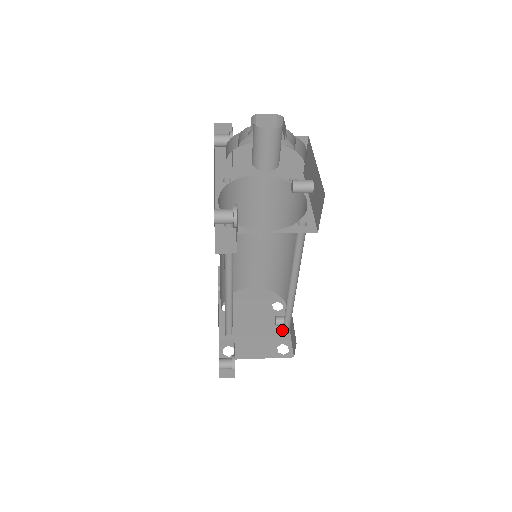
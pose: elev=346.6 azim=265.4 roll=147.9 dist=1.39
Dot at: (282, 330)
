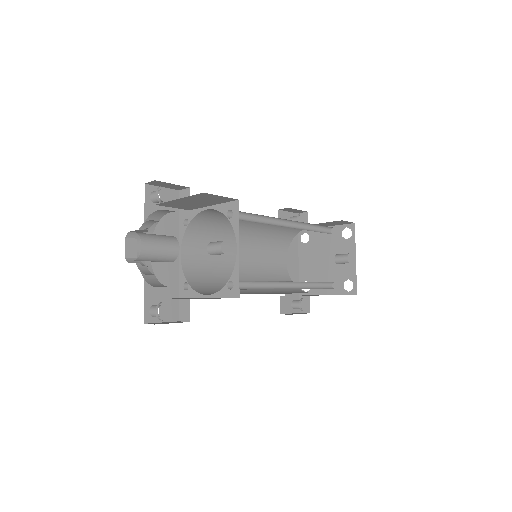
Dot at: (329, 284)
